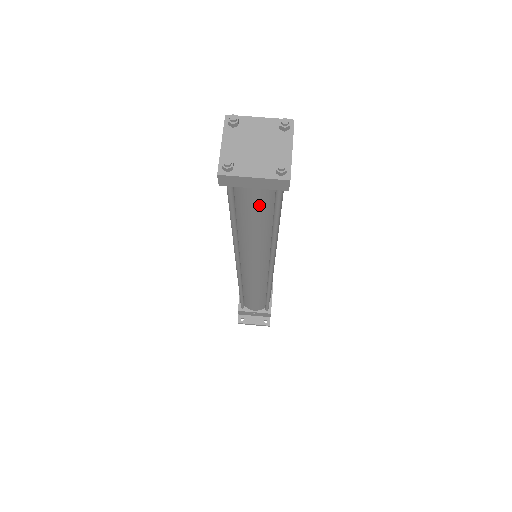
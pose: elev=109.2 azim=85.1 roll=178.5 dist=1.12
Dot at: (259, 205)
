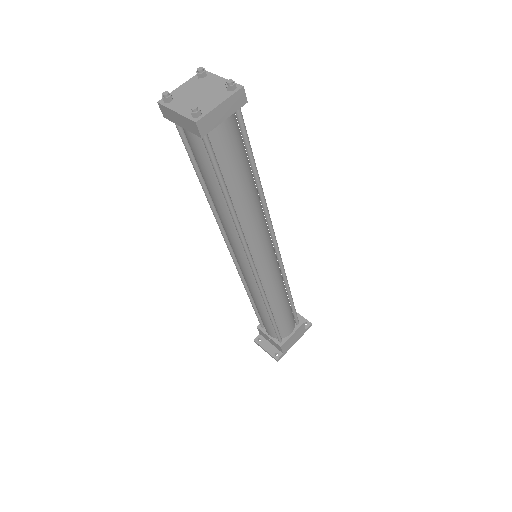
Dot at: (200, 157)
